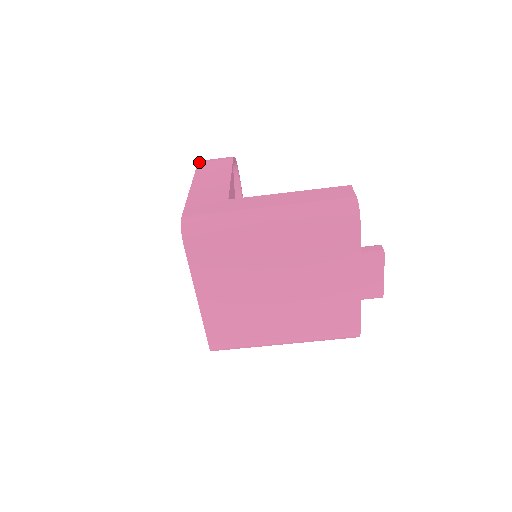
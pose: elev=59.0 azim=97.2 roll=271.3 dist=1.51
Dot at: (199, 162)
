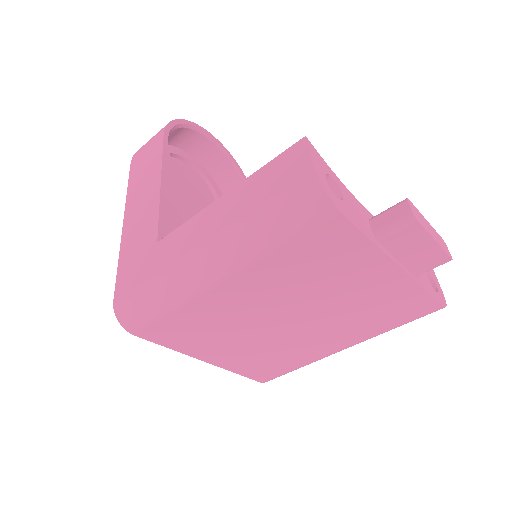
Dot at: (131, 161)
